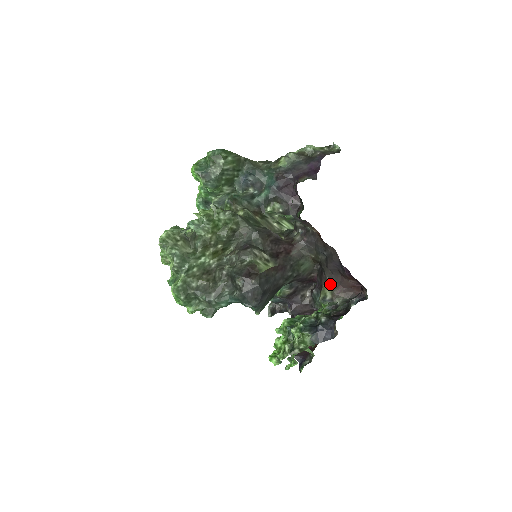
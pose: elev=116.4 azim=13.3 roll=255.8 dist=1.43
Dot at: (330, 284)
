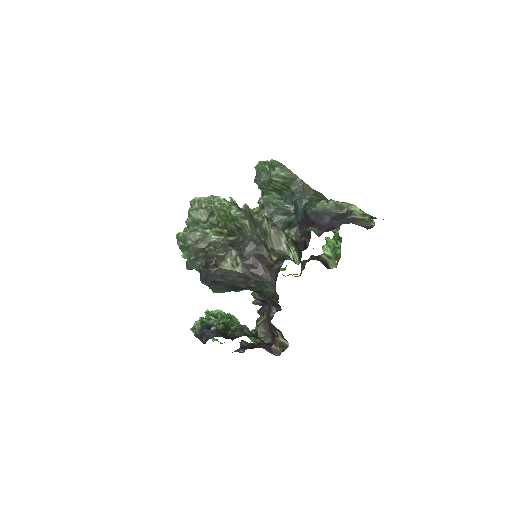
Dot at: (267, 316)
